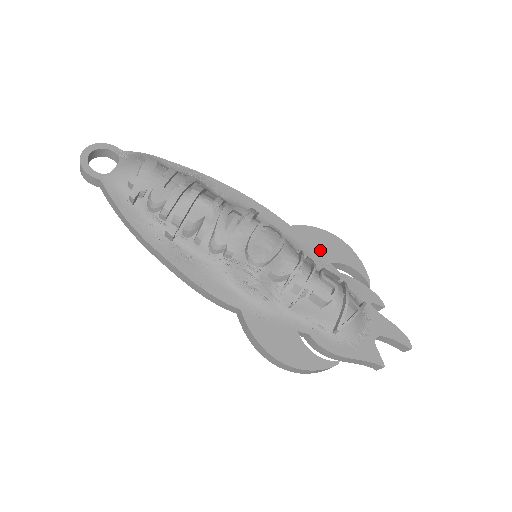
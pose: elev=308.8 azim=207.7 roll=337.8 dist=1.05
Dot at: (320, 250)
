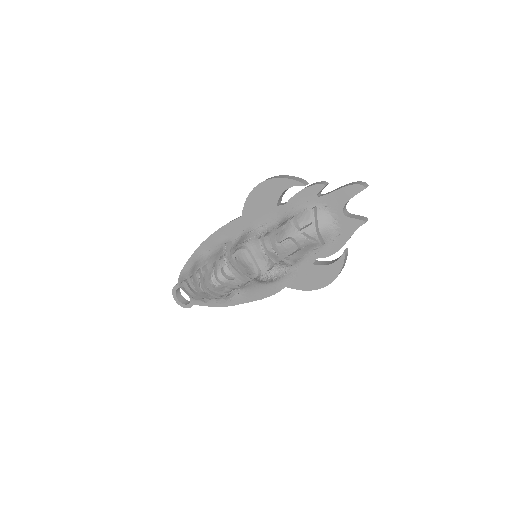
Dot at: (265, 207)
